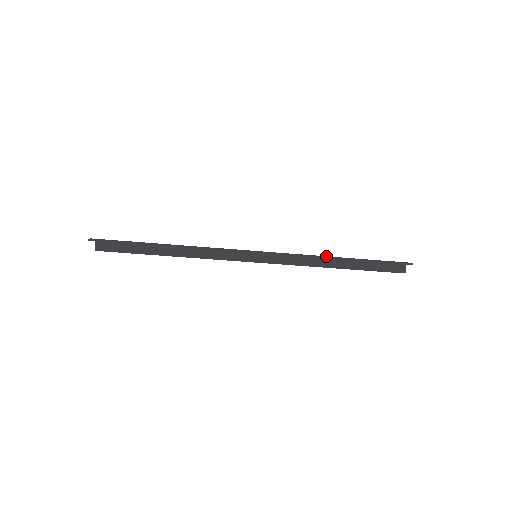
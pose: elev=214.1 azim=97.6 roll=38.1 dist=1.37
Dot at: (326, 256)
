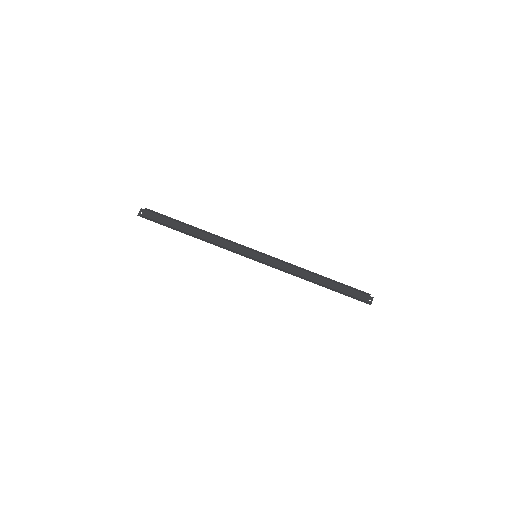
Dot at: occluded
